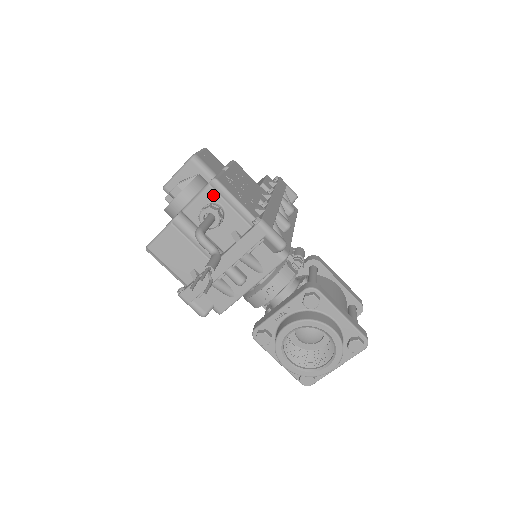
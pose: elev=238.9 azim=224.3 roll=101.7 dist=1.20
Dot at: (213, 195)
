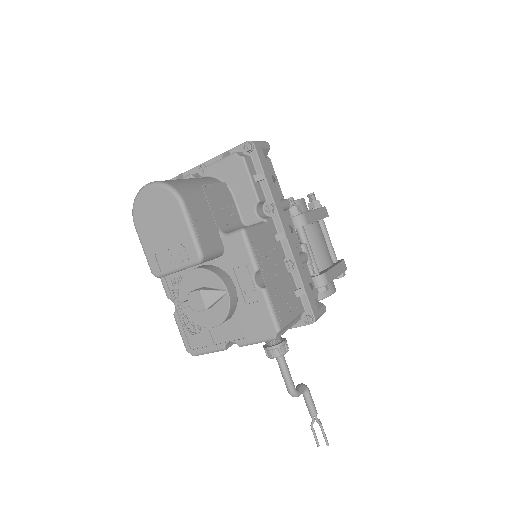
Dot at: occluded
